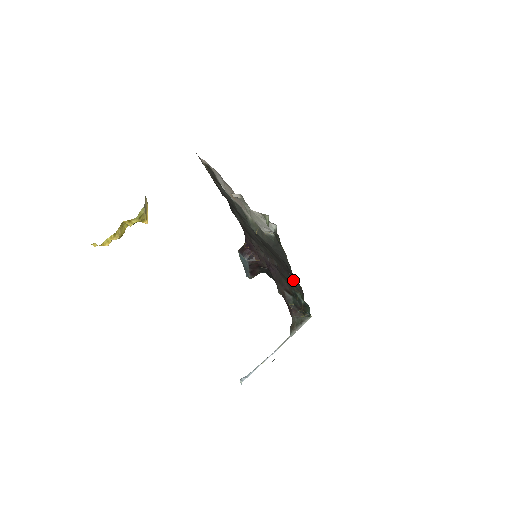
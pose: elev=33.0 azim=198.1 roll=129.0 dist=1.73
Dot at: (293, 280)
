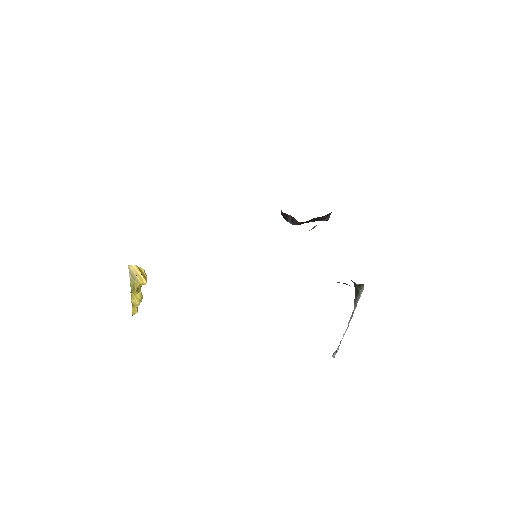
Dot at: occluded
